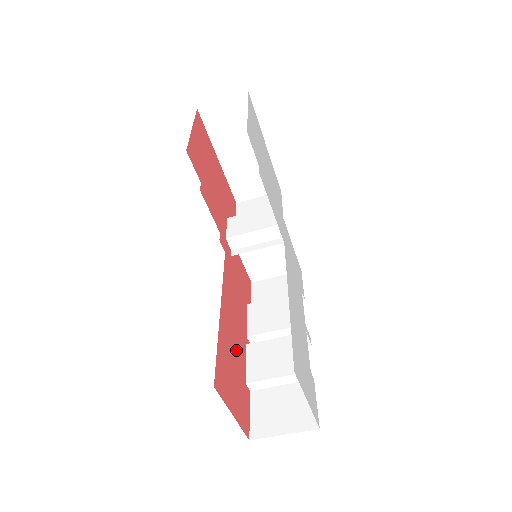
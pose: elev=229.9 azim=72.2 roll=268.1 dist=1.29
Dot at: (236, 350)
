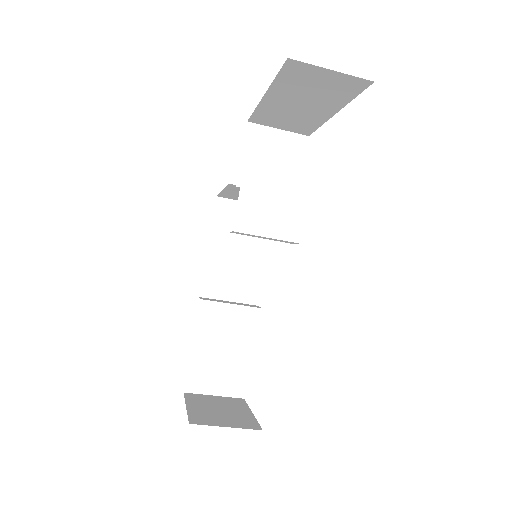
Dot at: occluded
